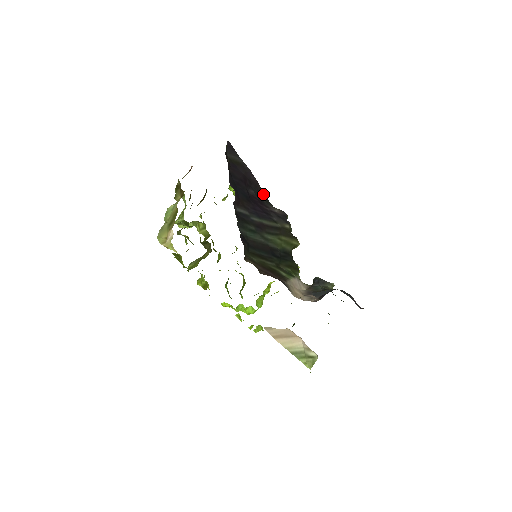
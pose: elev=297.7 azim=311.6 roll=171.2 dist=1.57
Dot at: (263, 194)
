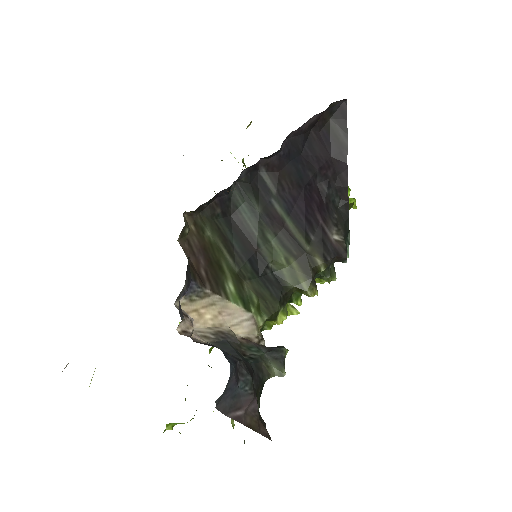
Dot at: (347, 210)
